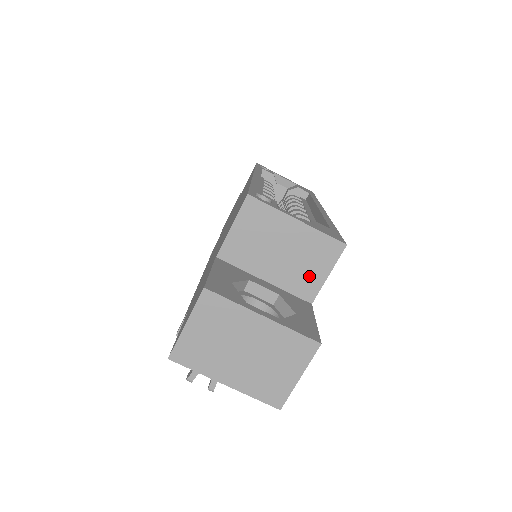
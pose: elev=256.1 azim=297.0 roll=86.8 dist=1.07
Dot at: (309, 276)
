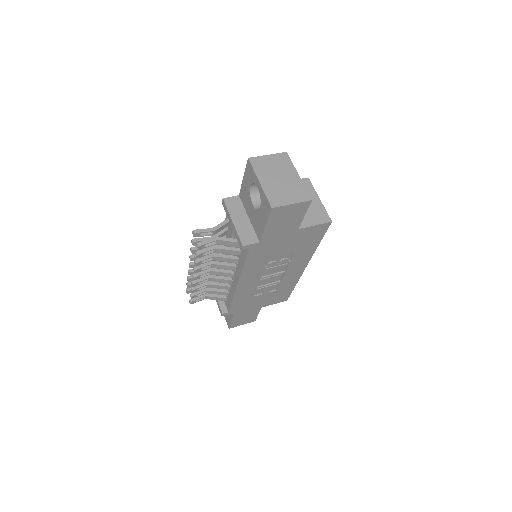
Dot at: (307, 219)
